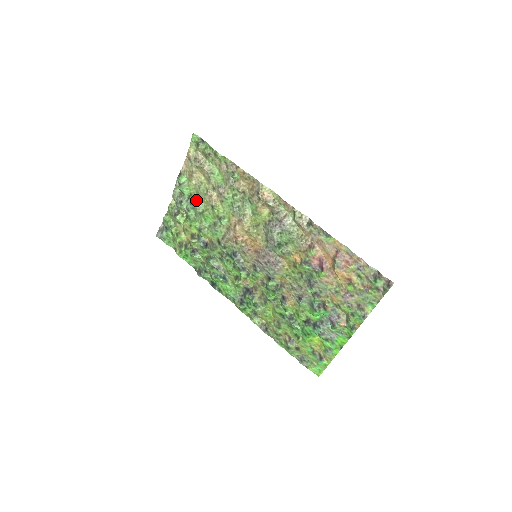
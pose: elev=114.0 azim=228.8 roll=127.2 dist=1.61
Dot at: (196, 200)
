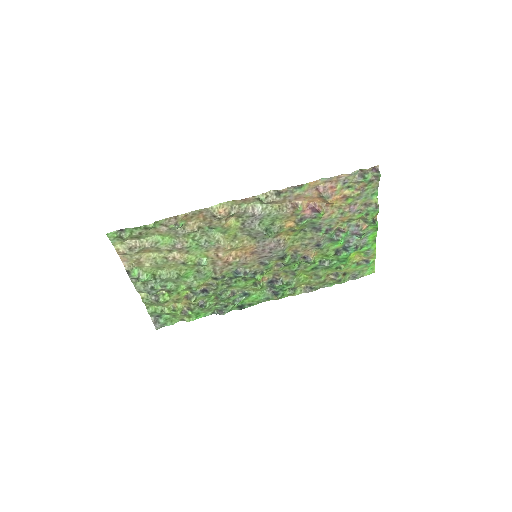
Dot at: (163, 274)
